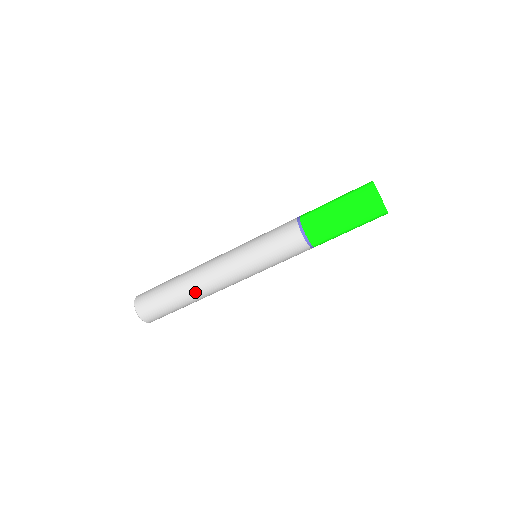
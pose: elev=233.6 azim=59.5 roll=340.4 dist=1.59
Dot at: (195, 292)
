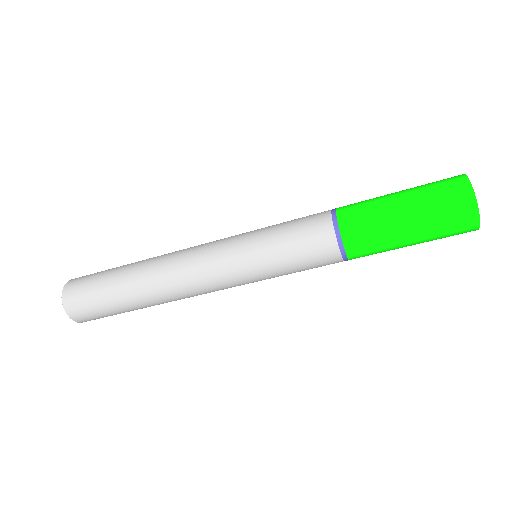
Dot at: (150, 283)
